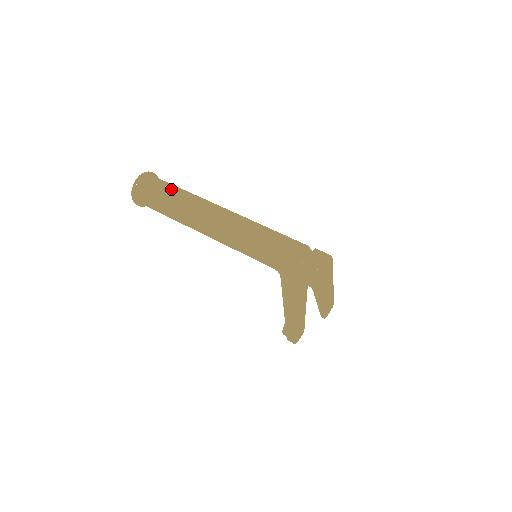
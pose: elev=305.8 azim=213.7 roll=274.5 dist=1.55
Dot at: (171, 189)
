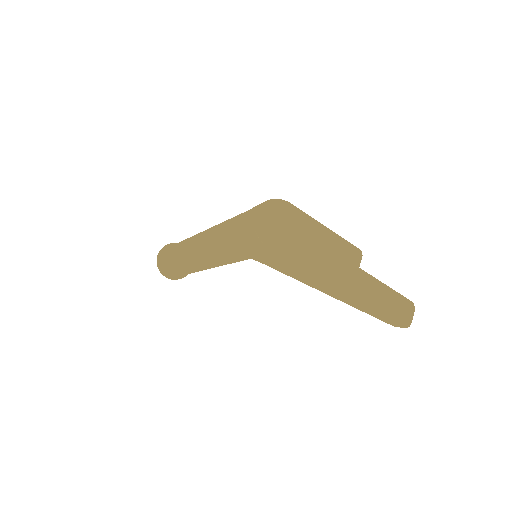
Dot at: (173, 247)
